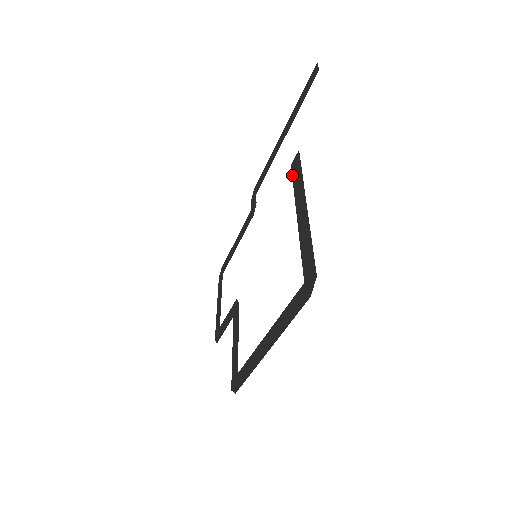
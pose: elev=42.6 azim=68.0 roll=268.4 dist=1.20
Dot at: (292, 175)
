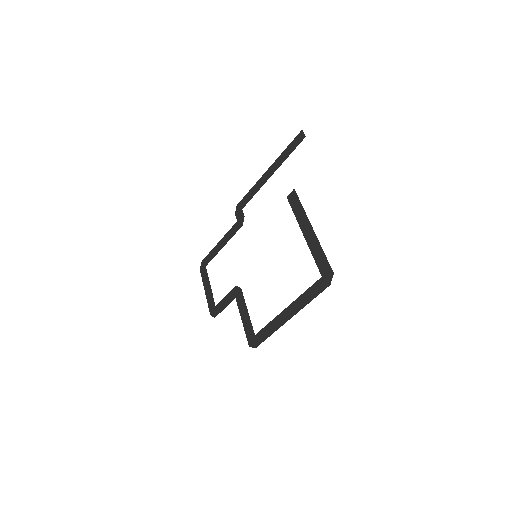
Dot at: (290, 205)
